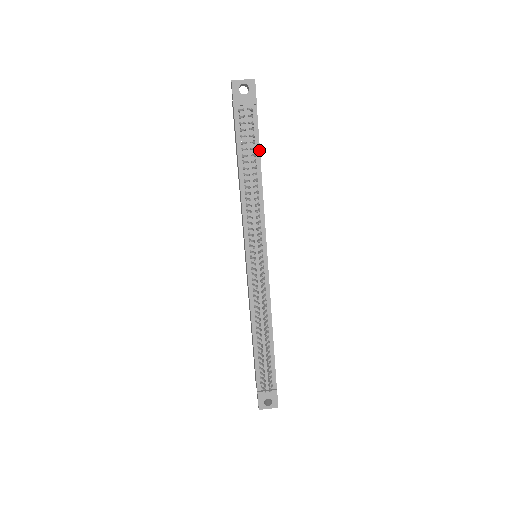
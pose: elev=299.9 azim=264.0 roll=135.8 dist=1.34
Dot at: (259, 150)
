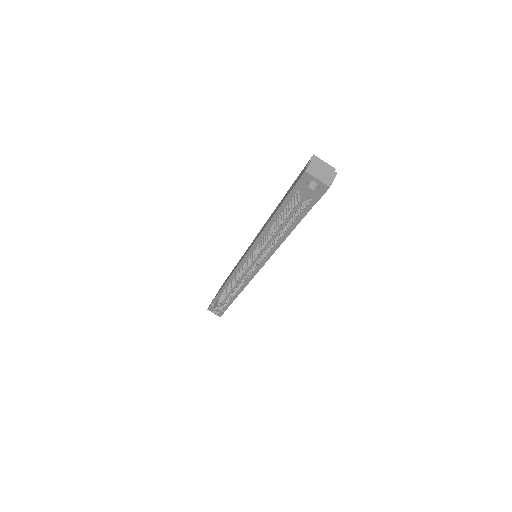
Dot at: (297, 224)
